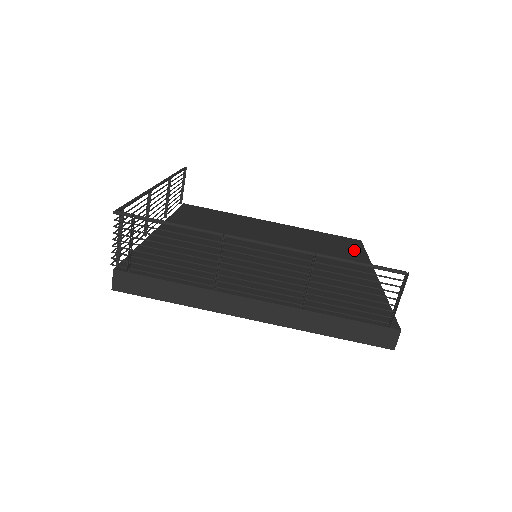
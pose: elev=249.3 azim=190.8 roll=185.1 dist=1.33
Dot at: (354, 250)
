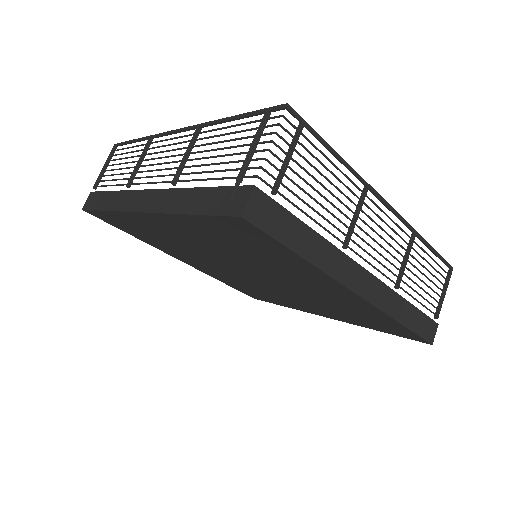
Dot at: occluded
